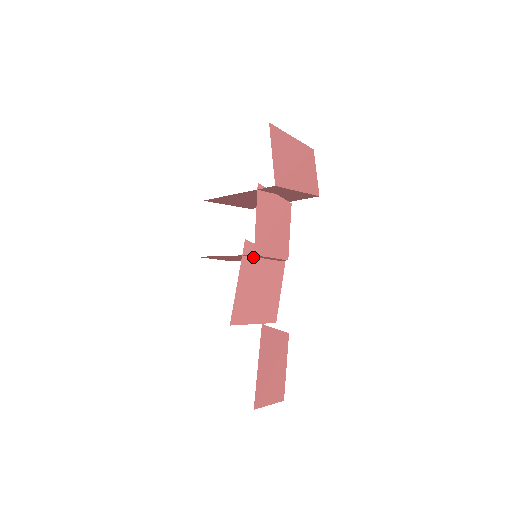
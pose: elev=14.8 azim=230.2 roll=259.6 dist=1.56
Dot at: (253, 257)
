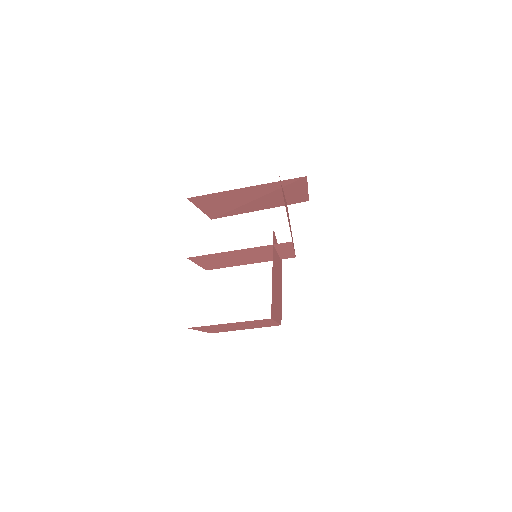
Dot at: (275, 249)
